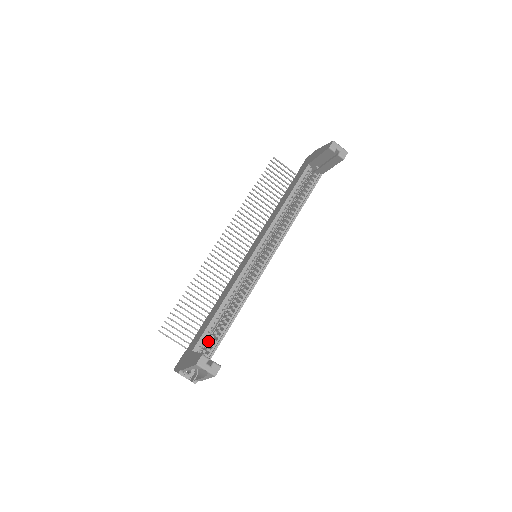
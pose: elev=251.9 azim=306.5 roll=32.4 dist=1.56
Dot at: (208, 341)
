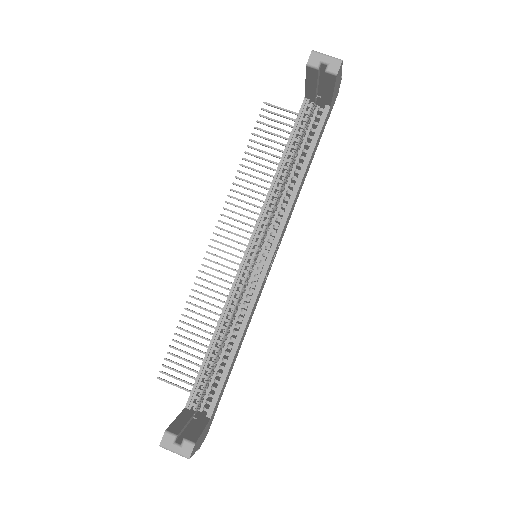
Dot at: occluded
